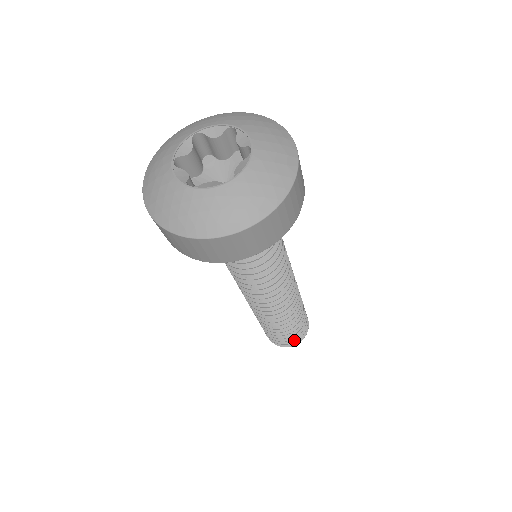
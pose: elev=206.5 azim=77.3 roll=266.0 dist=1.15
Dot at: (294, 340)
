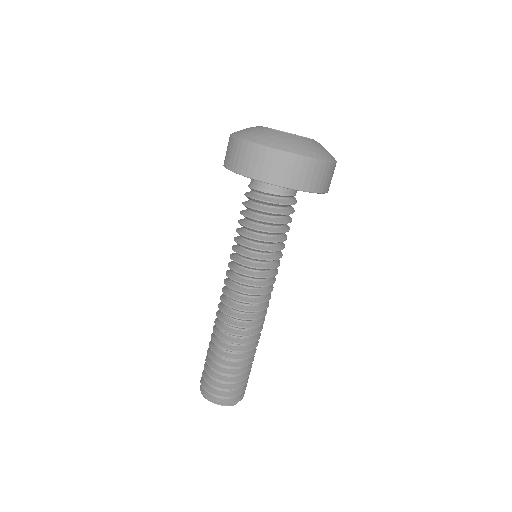
Dot at: (240, 392)
